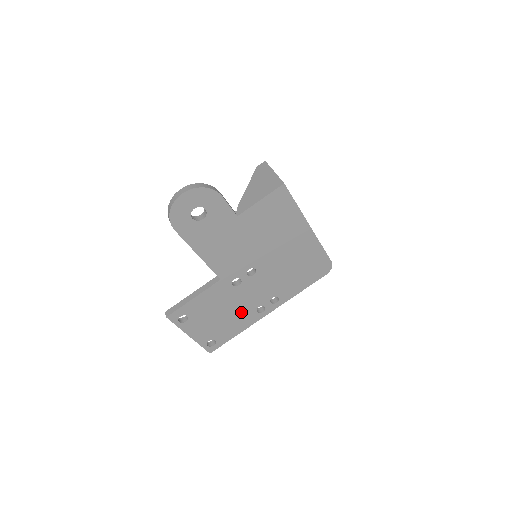
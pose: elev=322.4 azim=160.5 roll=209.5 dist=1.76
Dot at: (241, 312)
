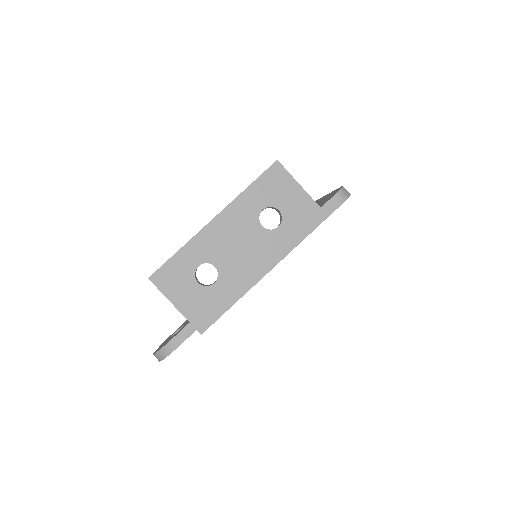
Dot at: occluded
